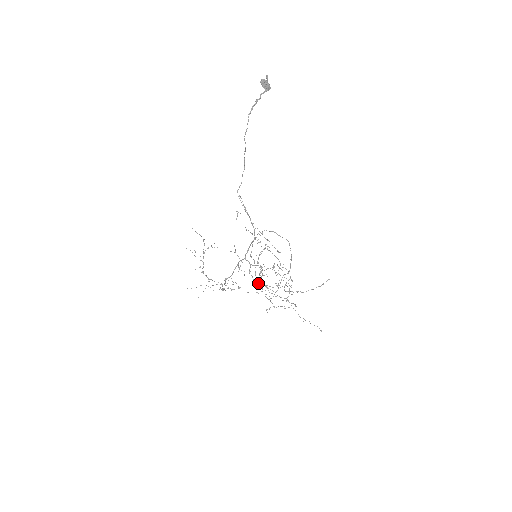
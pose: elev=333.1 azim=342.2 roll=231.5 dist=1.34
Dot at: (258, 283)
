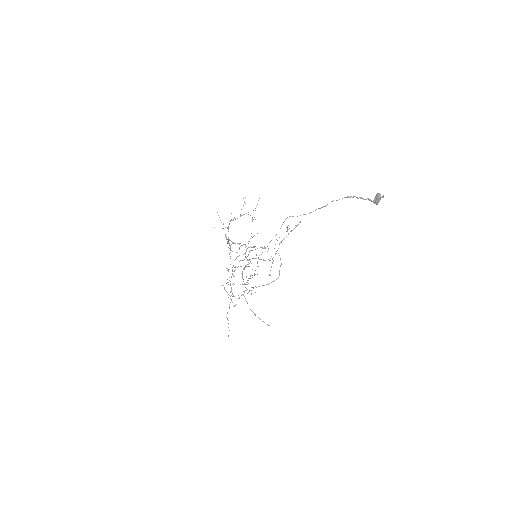
Dot at: (236, 267)
